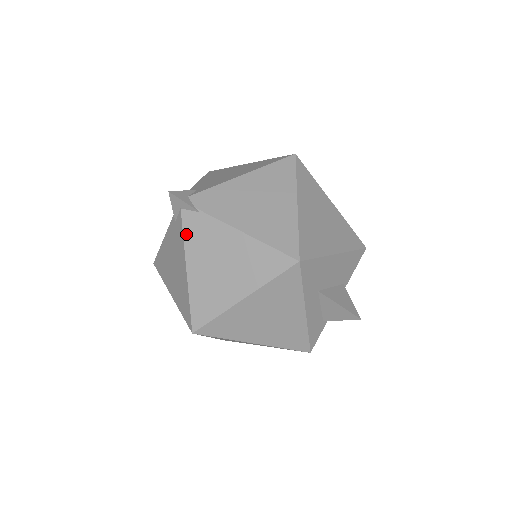
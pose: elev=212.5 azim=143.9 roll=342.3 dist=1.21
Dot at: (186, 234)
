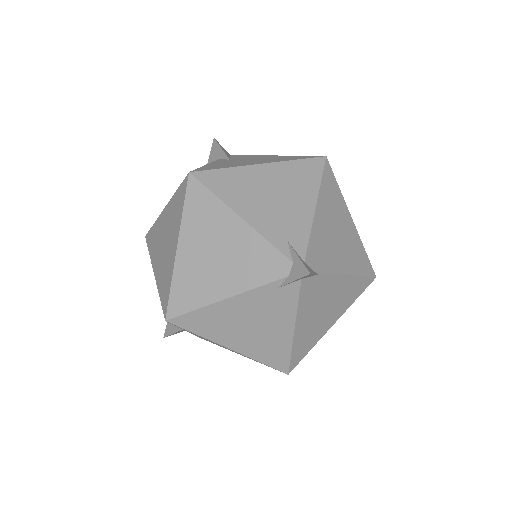
Dot at: (301, 300)
